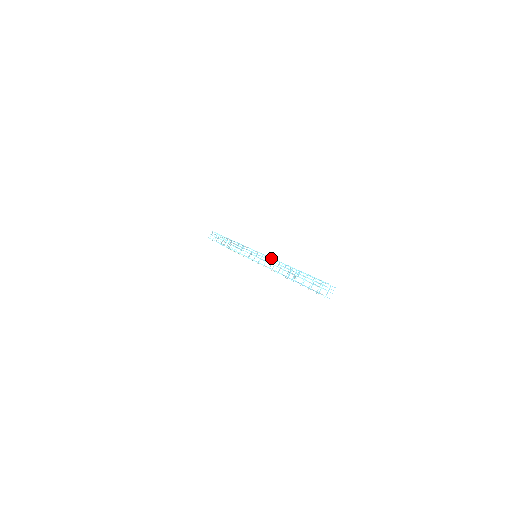
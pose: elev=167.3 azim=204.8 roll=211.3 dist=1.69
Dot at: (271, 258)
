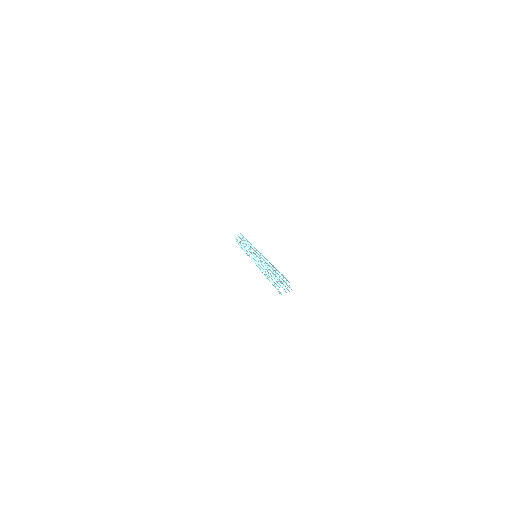
Dot at: (265, 260)
